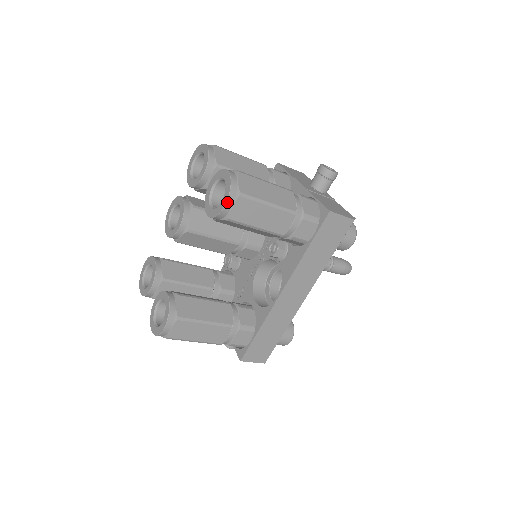
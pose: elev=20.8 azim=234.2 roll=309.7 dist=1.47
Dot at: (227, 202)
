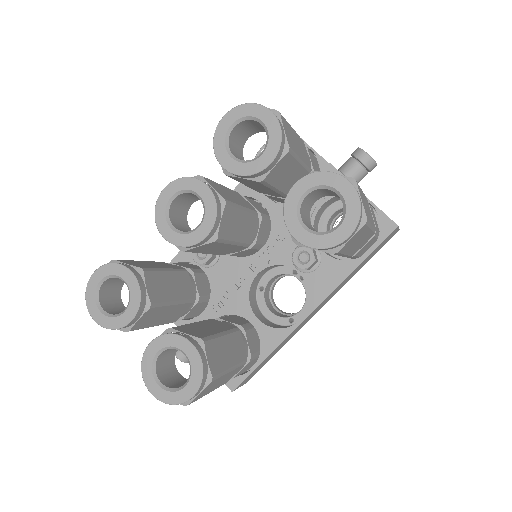
Dot at: (352, 233)
